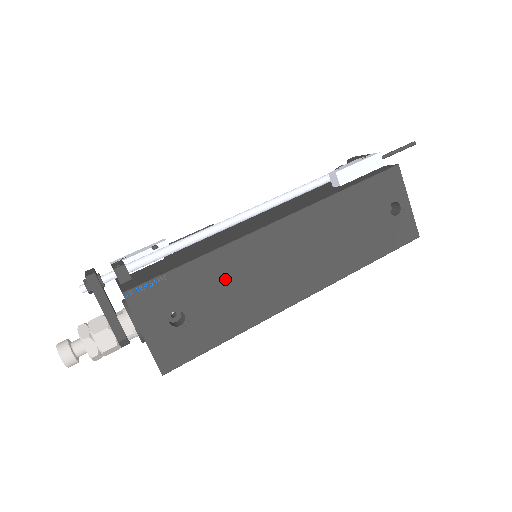
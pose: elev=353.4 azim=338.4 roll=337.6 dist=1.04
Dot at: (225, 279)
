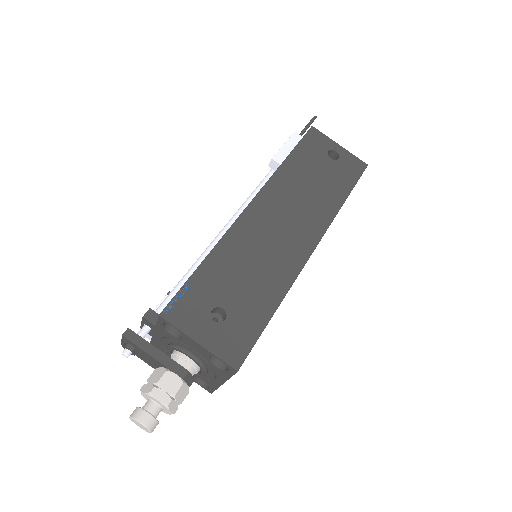
Dot at: (238, 264)
